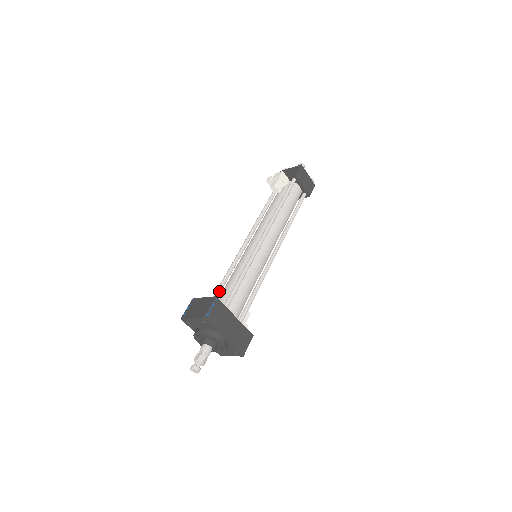
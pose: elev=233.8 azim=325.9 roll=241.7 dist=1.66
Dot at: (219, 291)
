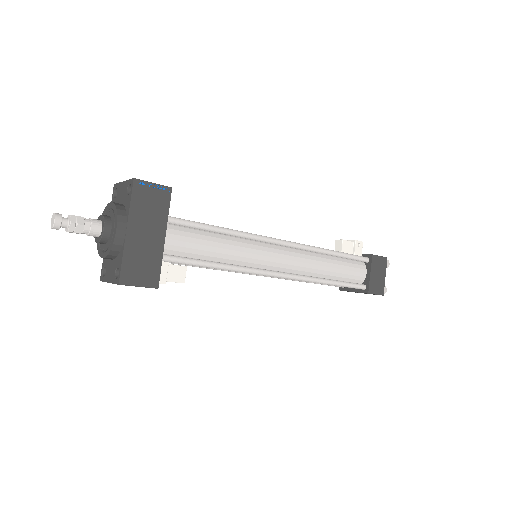
Dot at: occluded
